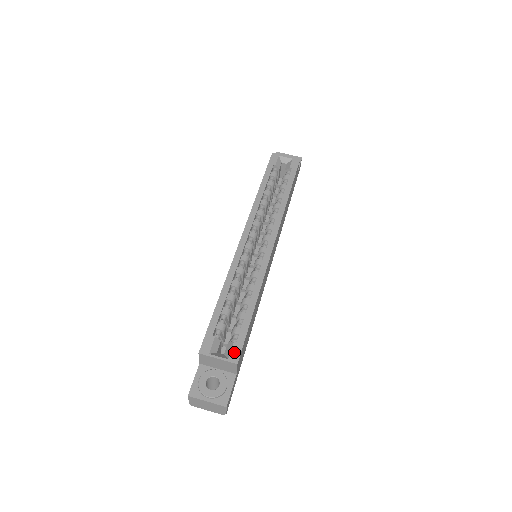
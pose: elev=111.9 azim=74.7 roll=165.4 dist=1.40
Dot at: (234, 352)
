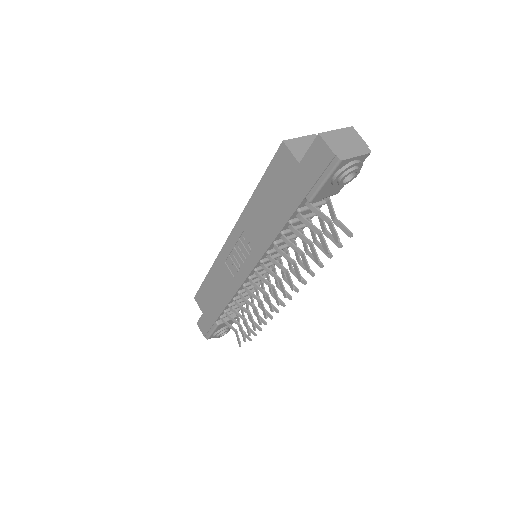
Dot at: occluded
